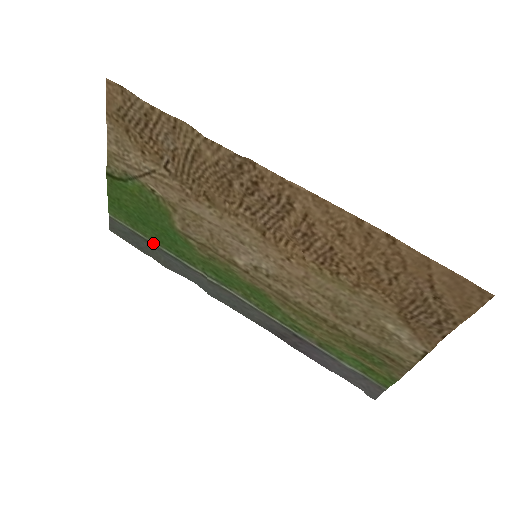
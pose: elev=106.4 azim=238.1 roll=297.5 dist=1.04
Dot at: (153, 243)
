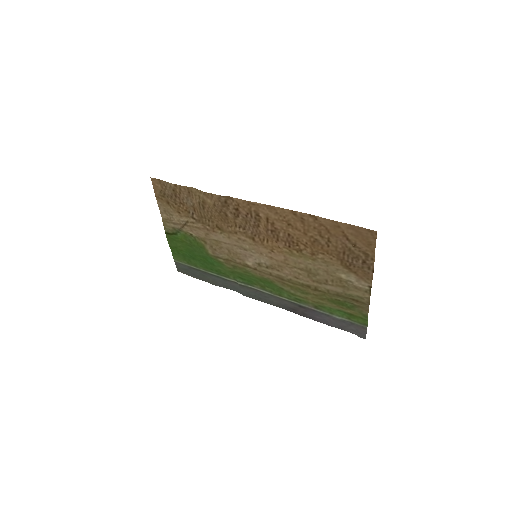
Dot at: (202, 270)
